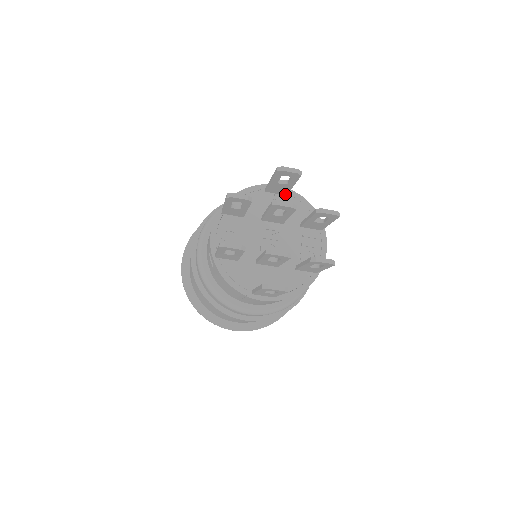
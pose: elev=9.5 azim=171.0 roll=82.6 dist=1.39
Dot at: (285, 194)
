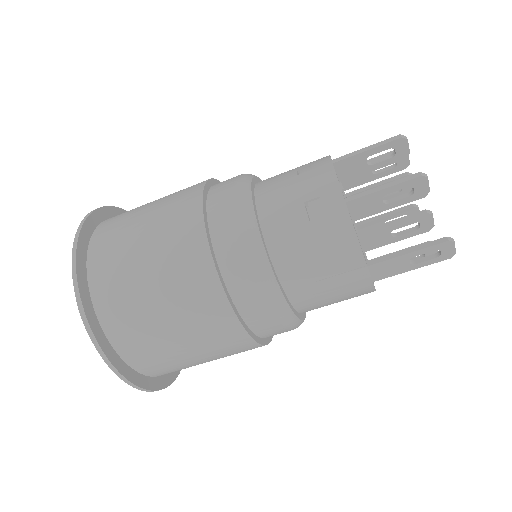
Dot at: (344, 189)
